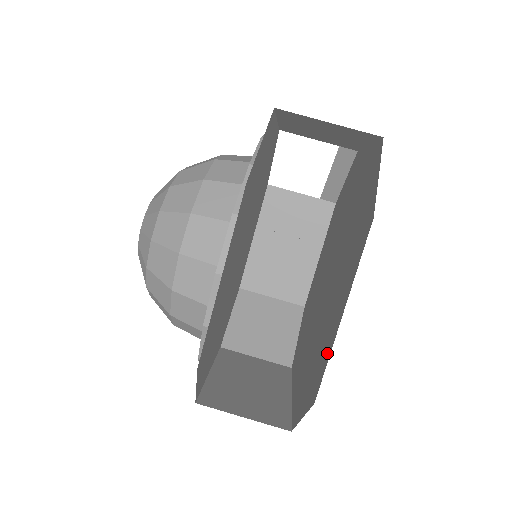
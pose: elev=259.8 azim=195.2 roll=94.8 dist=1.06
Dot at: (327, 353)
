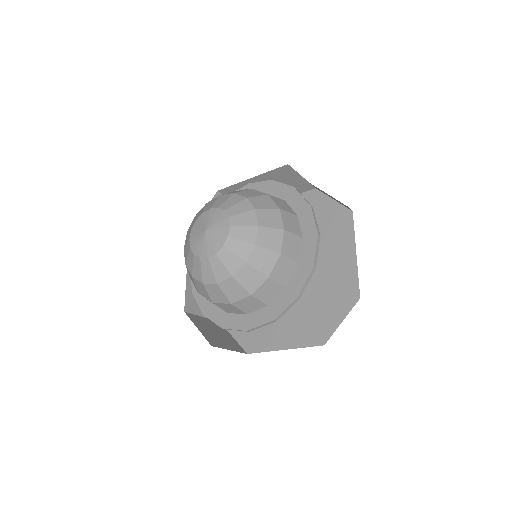
Dot at: (265, 345)
